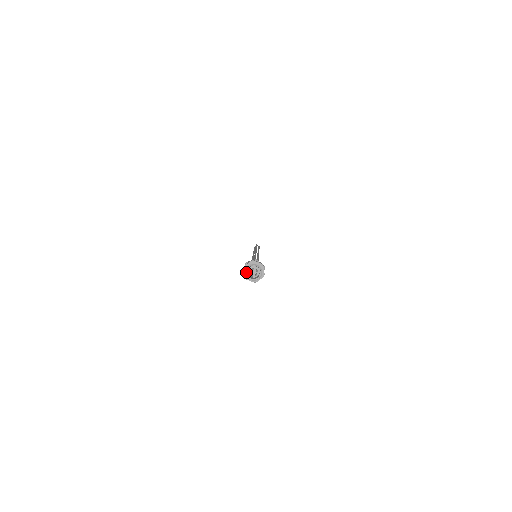
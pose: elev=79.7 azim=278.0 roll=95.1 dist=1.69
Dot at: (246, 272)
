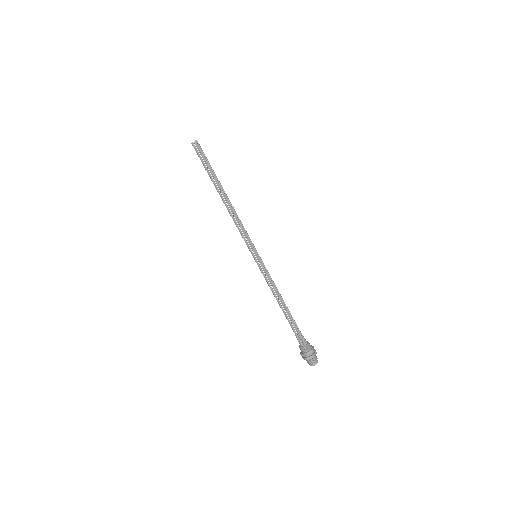
Dot at: occluded
